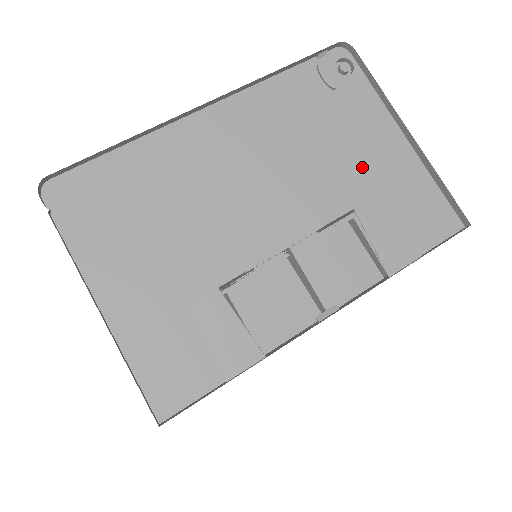
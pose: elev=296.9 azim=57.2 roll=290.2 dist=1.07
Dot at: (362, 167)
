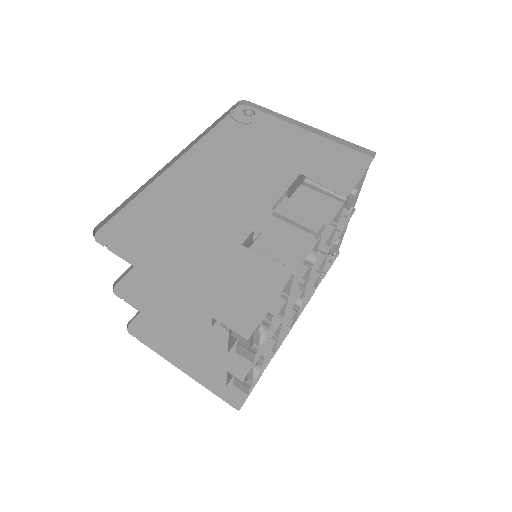
Dot at: (291, 153)
